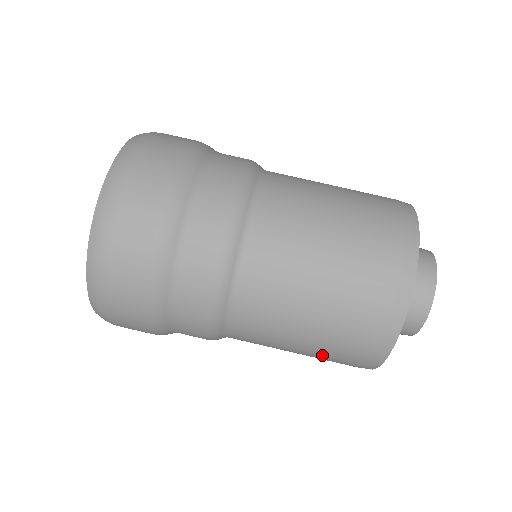
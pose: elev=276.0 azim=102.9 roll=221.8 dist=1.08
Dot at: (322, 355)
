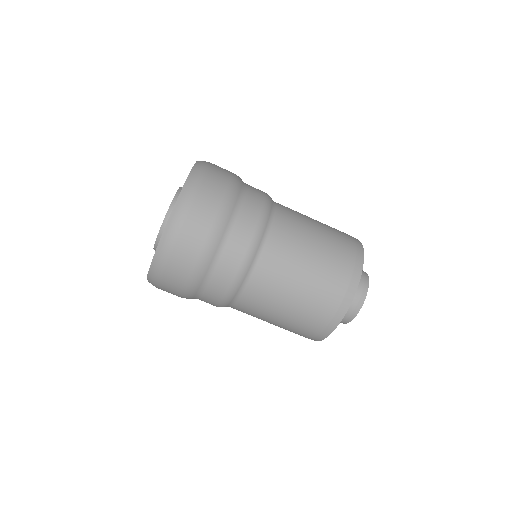
Dot at: (286, 329)
